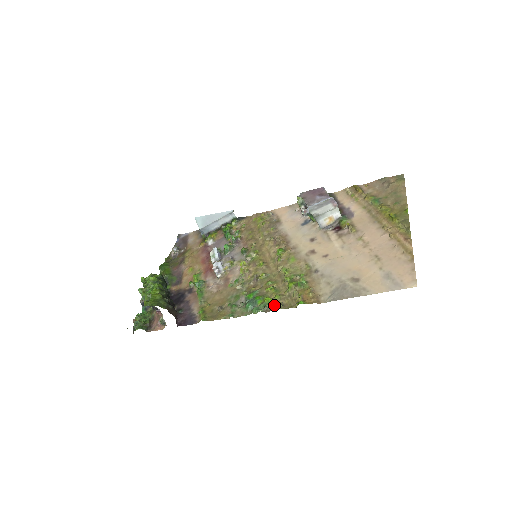
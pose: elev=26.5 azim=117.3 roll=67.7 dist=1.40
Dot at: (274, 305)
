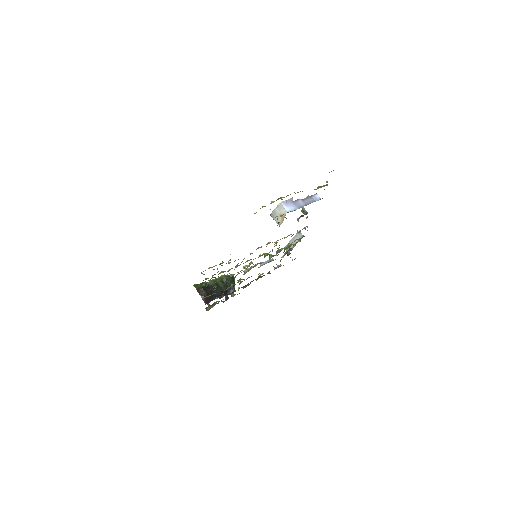
Dot at: occluded
